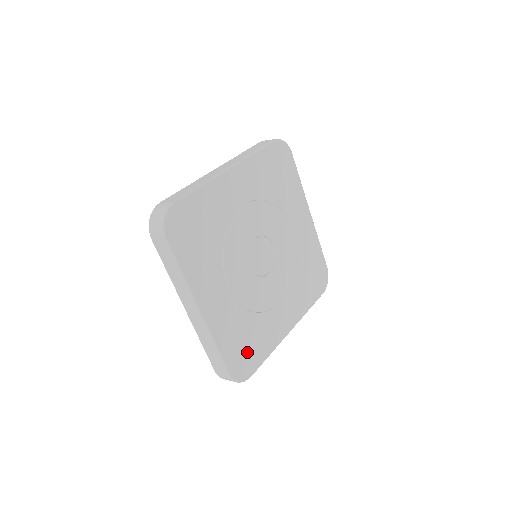
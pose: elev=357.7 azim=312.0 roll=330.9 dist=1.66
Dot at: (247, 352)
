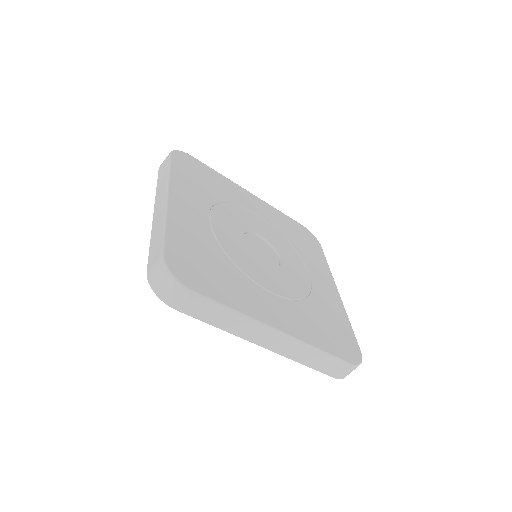
Dot at: (201, 270)
